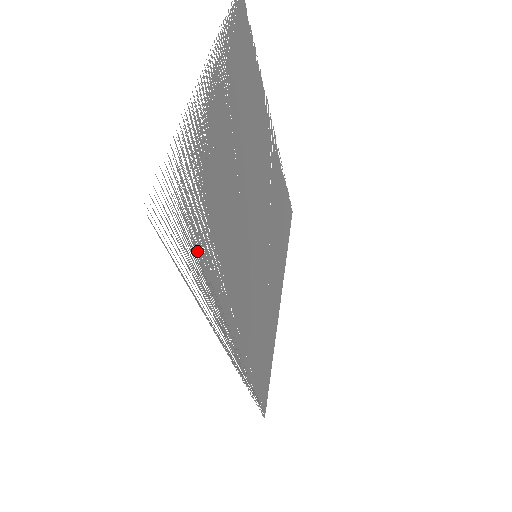
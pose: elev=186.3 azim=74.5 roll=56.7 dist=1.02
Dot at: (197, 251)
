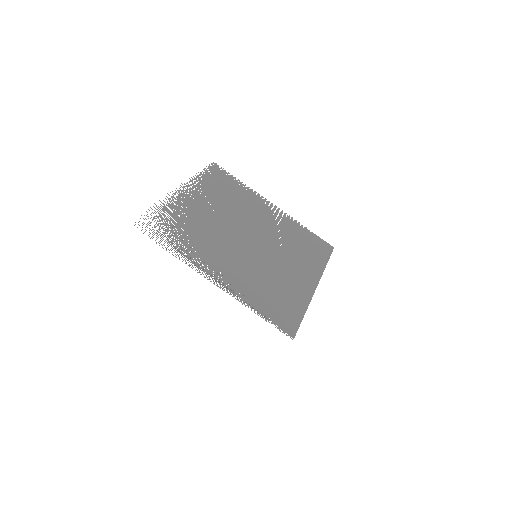
Dot at: (177, 242)
